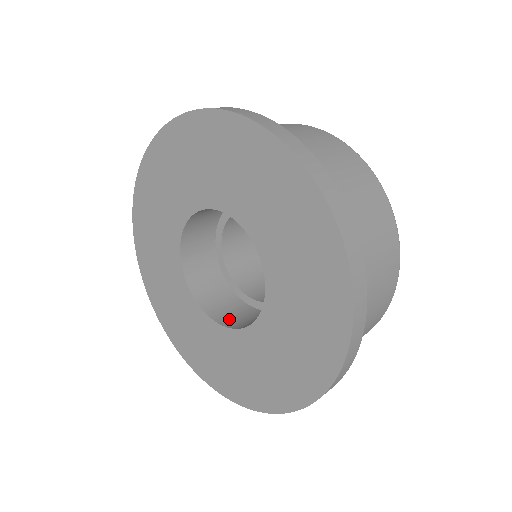
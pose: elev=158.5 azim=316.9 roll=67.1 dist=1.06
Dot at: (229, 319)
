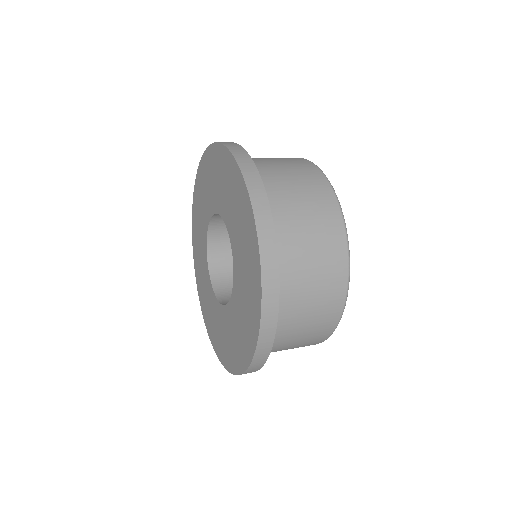
Dot at: (221, 284)
